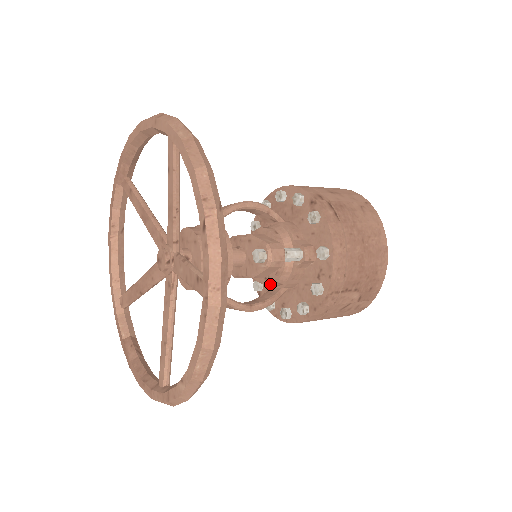
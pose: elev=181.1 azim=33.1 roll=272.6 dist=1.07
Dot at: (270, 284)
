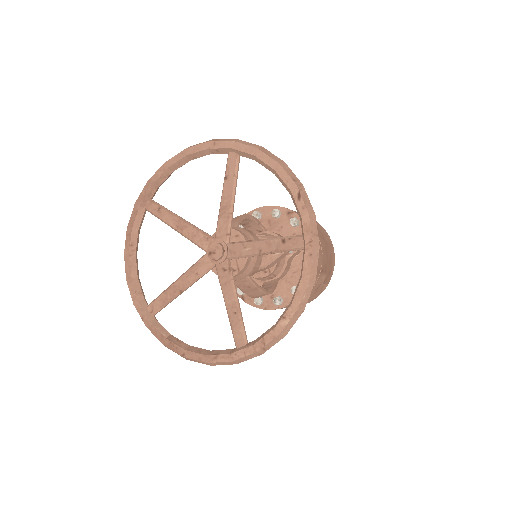
Dot at: (264, 279)
